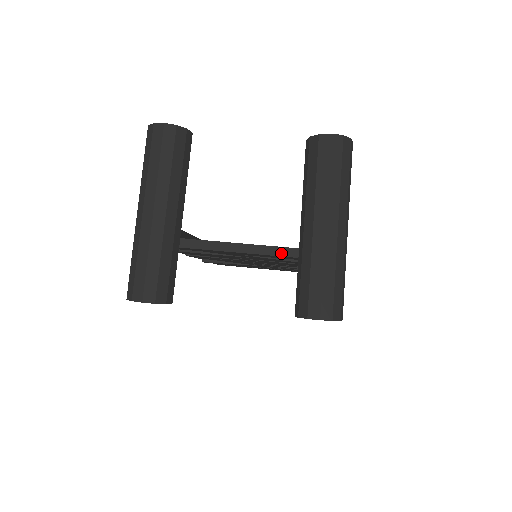
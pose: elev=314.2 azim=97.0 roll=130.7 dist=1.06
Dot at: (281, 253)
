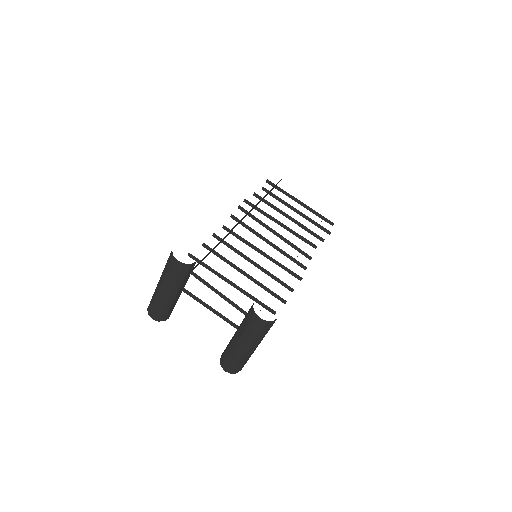
Dot at: (230, 323)
